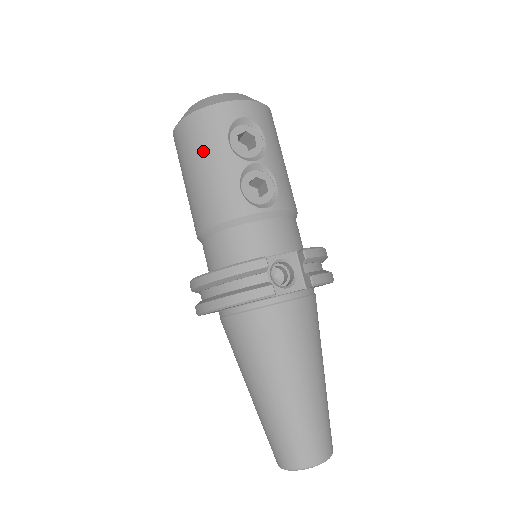
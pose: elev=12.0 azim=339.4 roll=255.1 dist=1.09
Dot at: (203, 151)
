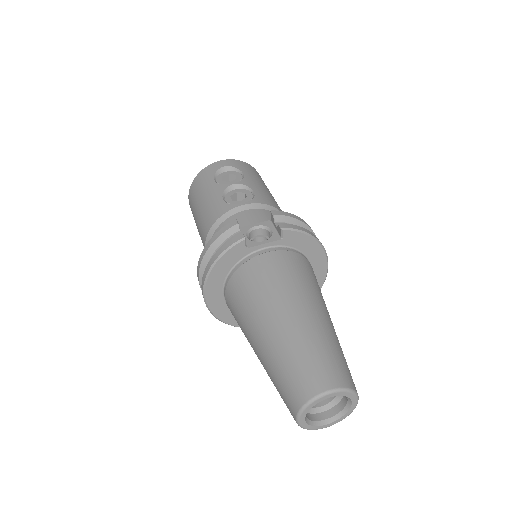
Dot at: (200, 194)
